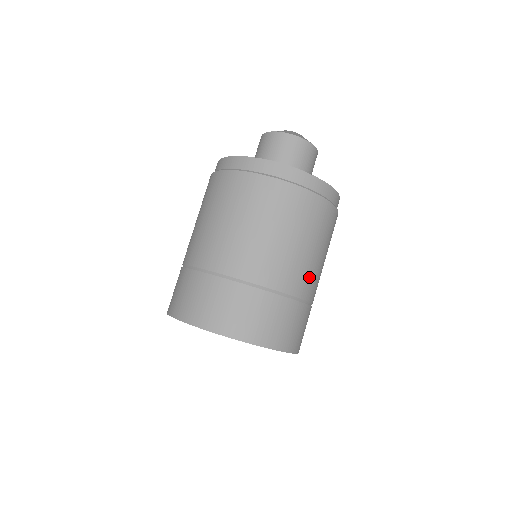
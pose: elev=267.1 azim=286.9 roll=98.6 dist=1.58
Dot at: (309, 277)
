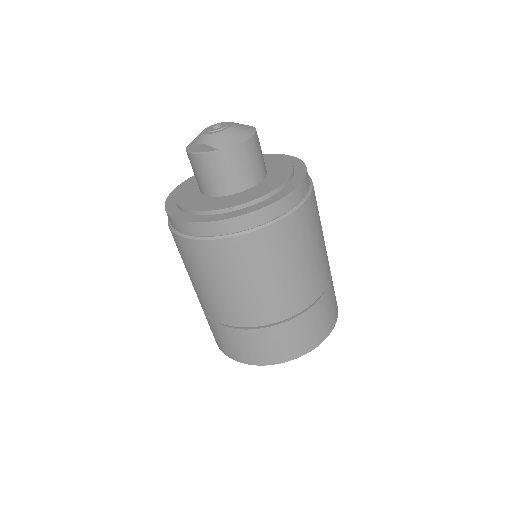
Dot at: (324, 265)
